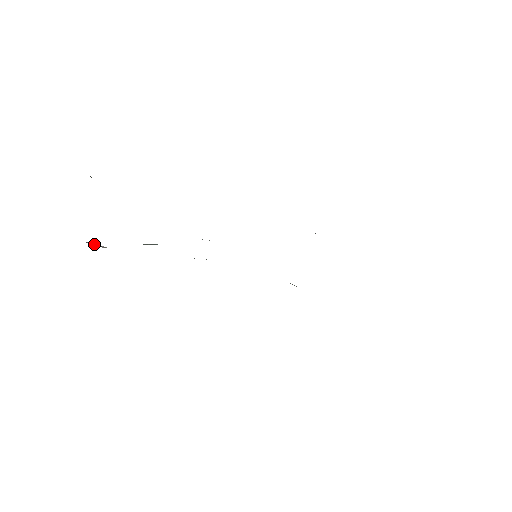
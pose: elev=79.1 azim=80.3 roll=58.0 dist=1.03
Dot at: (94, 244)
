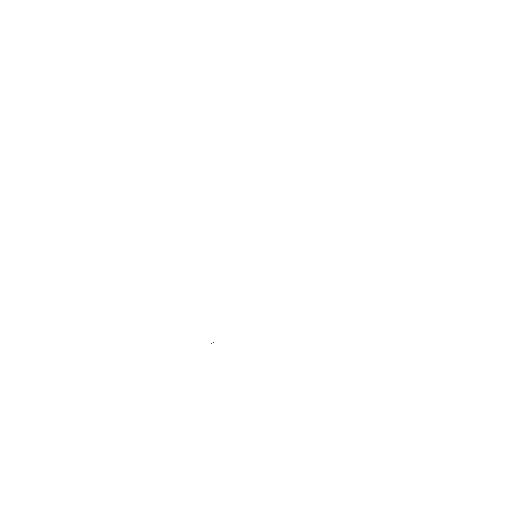
Dot at: occluded
